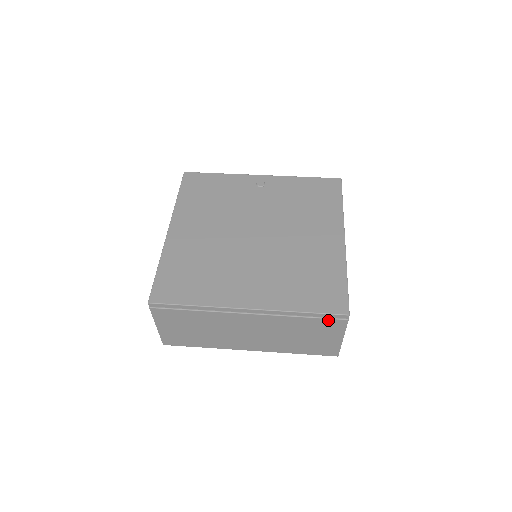
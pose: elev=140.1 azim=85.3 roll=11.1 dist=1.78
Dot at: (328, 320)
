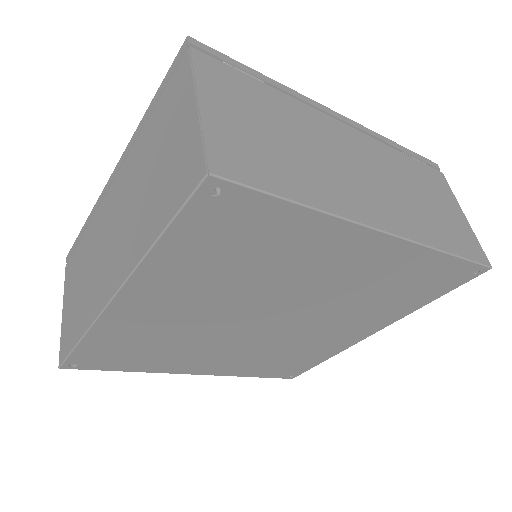
Dot at: (427, 167)
